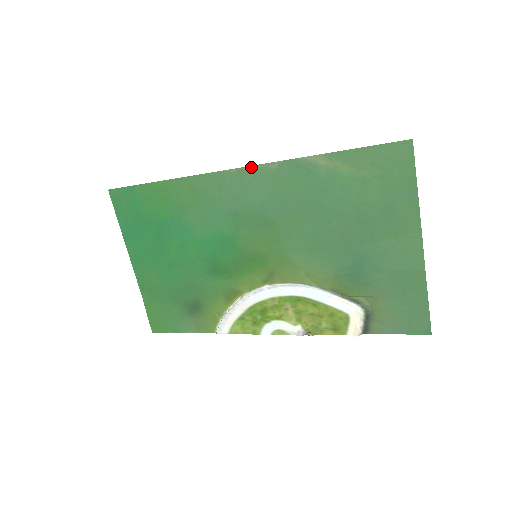
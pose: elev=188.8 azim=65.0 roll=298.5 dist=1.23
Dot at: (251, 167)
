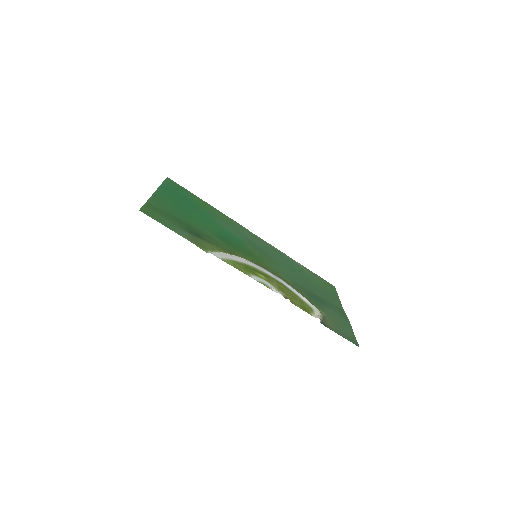
Dot at: (263, 240)
